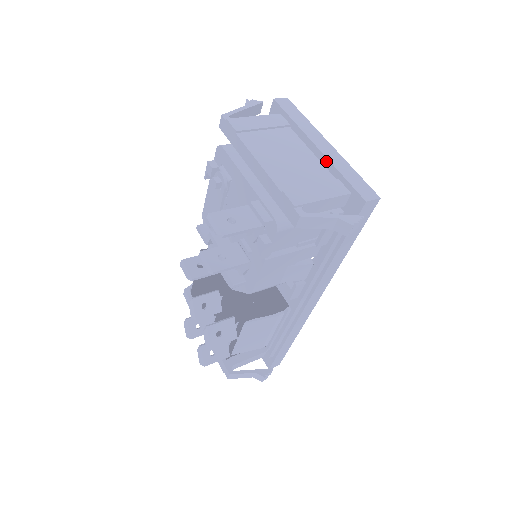
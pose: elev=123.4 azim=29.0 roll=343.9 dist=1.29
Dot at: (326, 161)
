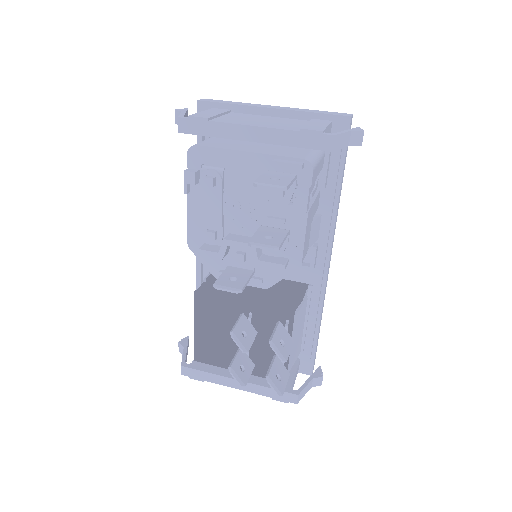
Dot at: (290, 113)
